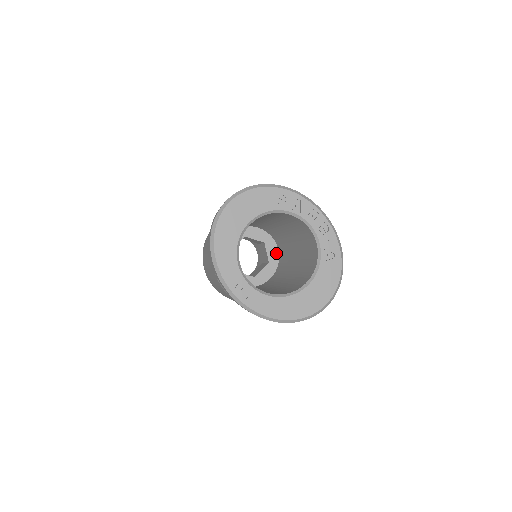
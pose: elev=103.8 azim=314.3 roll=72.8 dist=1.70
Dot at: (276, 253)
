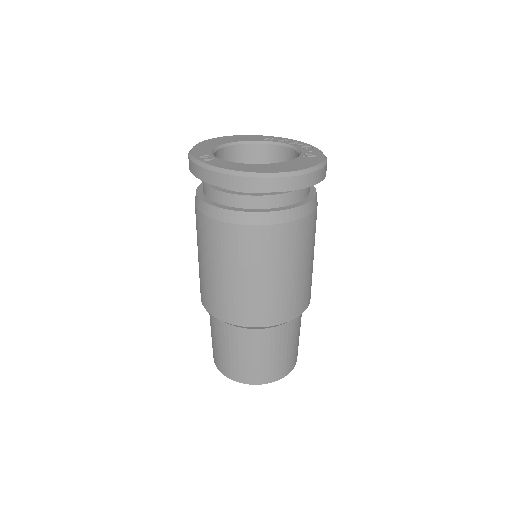
Dot at: occluded
